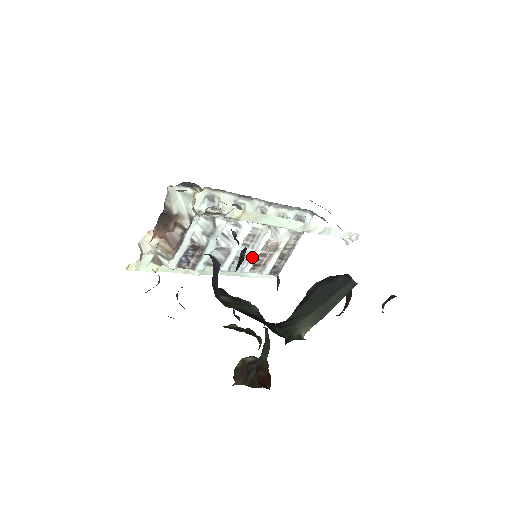
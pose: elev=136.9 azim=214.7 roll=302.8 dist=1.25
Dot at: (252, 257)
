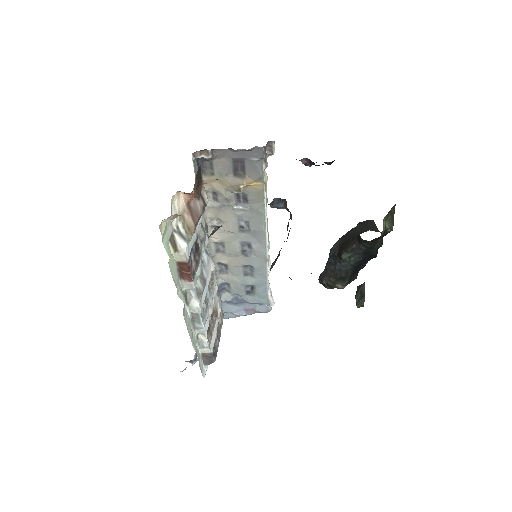
Dot at: (208, 311)
